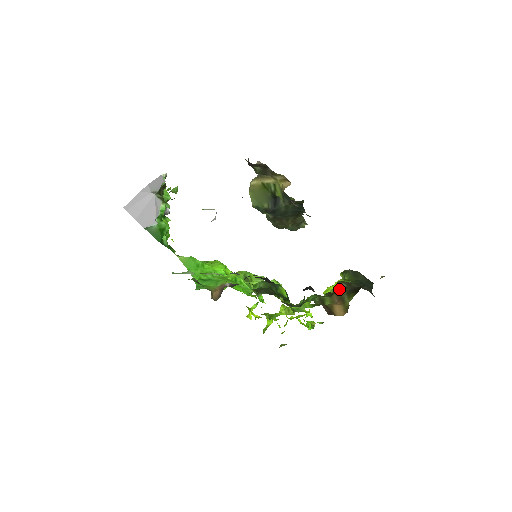
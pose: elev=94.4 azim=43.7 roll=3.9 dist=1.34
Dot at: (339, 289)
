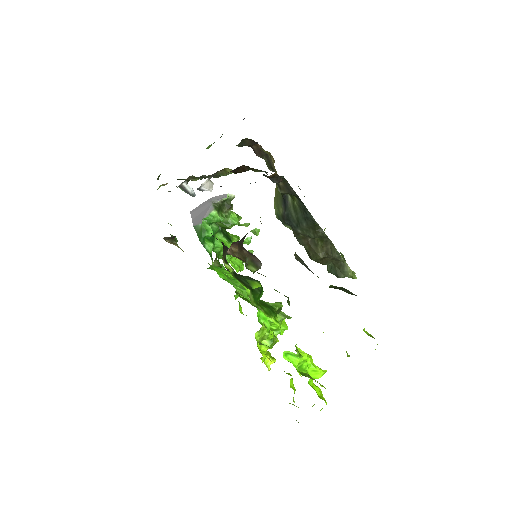
Dot at: occluded
